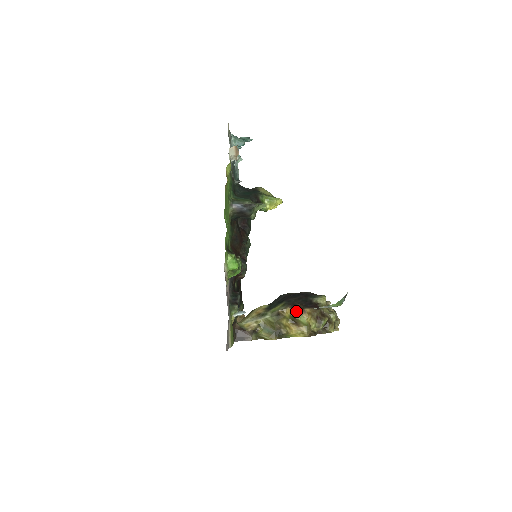
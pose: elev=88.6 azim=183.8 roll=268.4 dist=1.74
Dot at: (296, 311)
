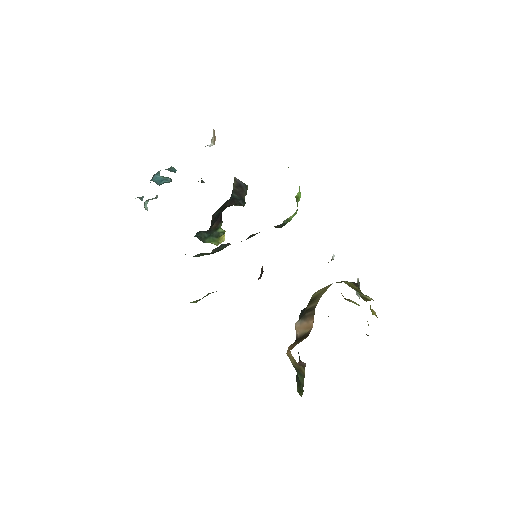
Dot at: occluded
